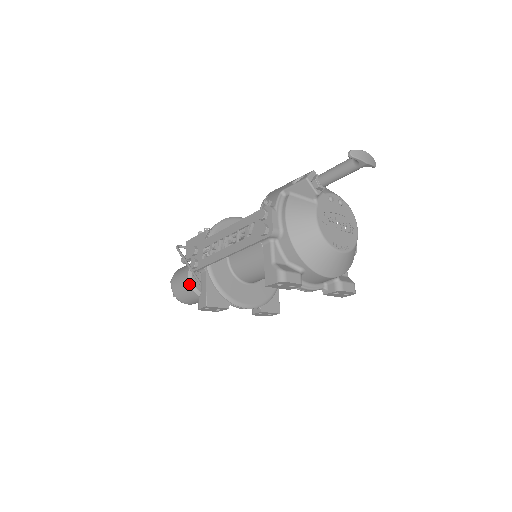
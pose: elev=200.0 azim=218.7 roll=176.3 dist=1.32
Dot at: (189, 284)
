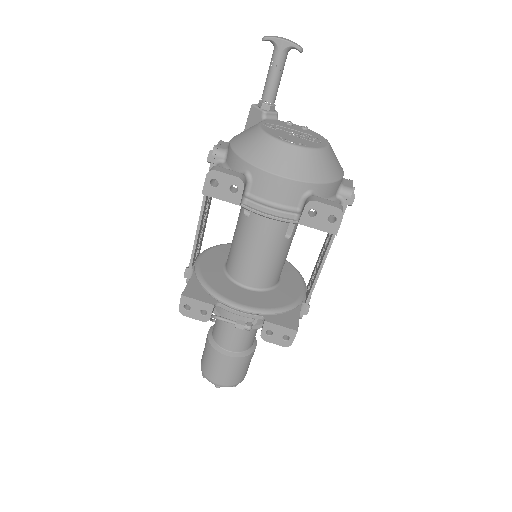
Dot at: (207, 338)
